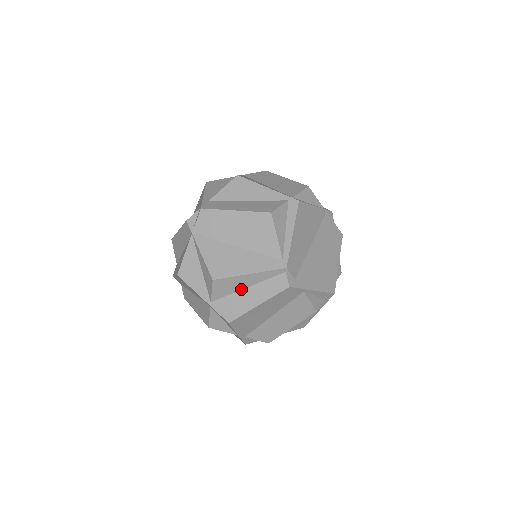
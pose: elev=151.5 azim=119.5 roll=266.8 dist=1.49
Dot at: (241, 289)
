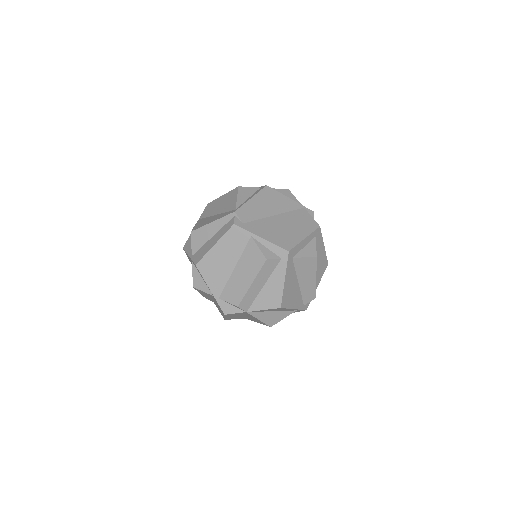
Dot at: (209, 239)
